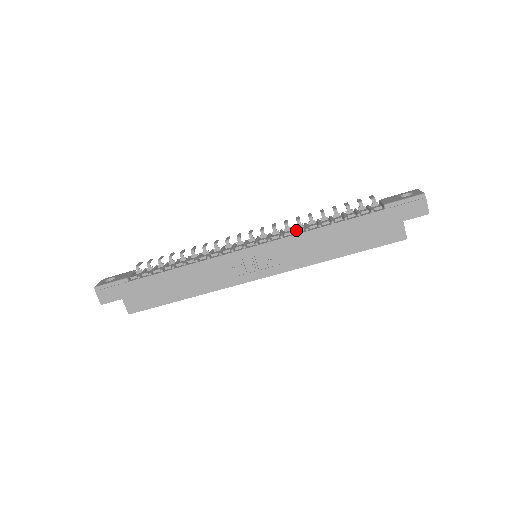
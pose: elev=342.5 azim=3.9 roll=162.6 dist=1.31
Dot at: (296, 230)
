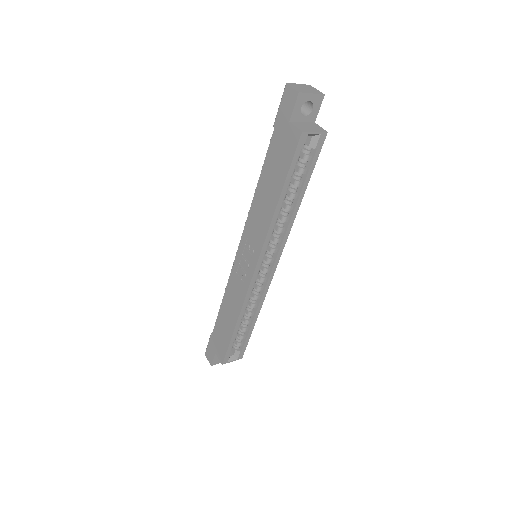
Dot at: occluded
